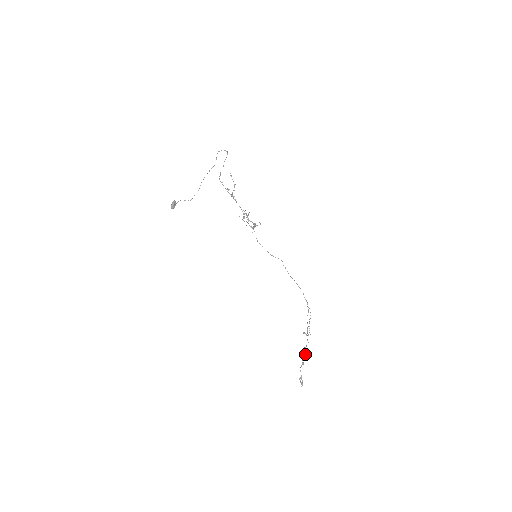
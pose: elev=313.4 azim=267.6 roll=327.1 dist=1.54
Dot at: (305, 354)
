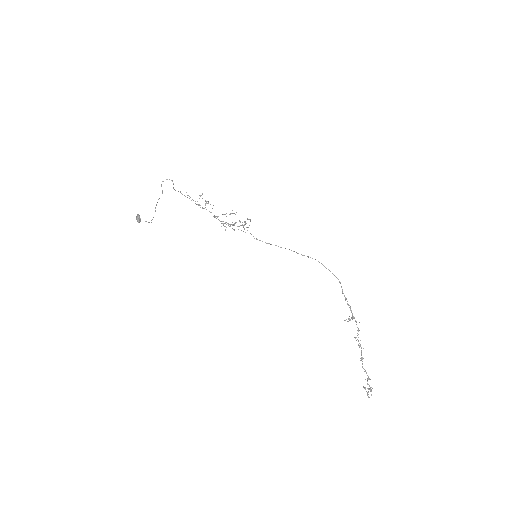
Dot at: (359, 345)
